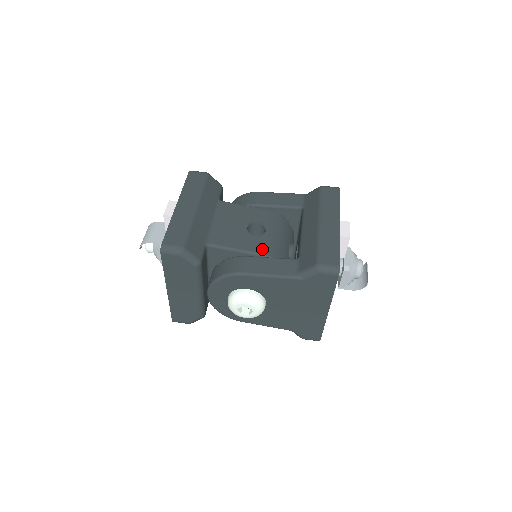
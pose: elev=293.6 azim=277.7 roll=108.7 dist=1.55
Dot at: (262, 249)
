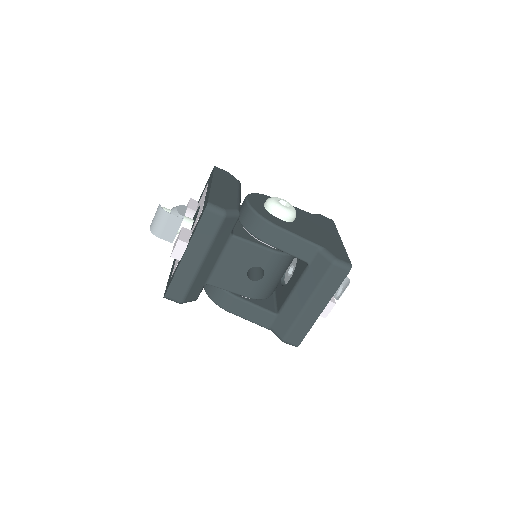
Dot at: (253, 294)
